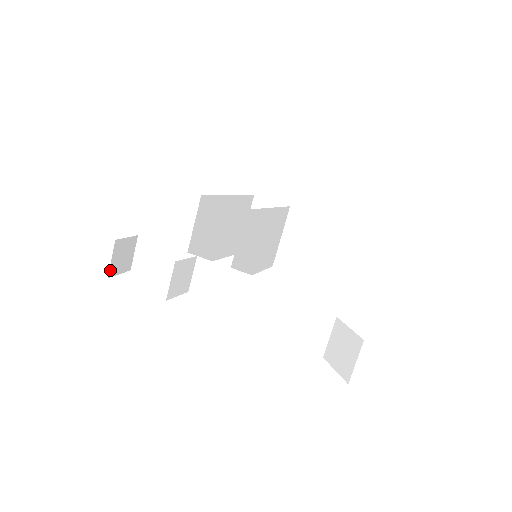
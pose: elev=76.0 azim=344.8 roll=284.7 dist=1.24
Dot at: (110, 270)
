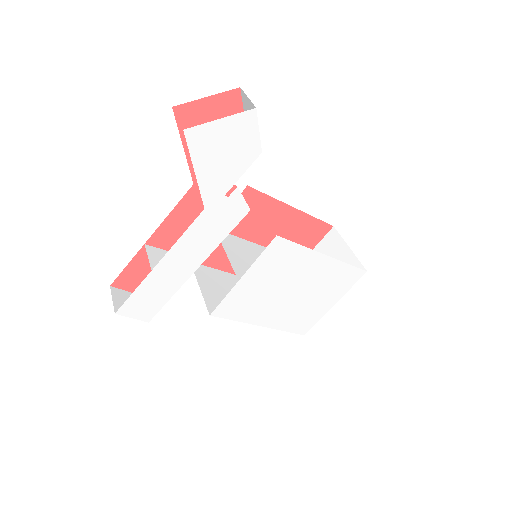
Dot at: (115, 309)
